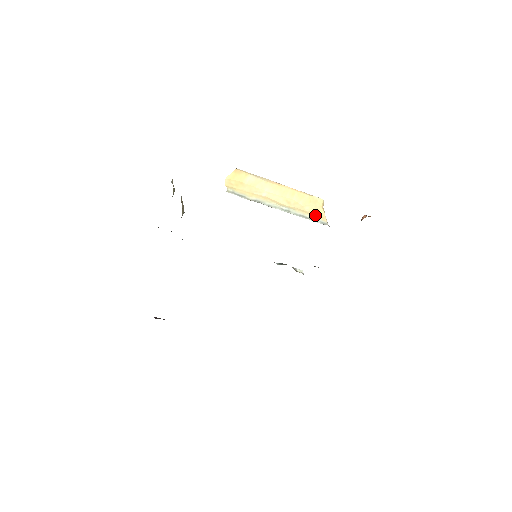
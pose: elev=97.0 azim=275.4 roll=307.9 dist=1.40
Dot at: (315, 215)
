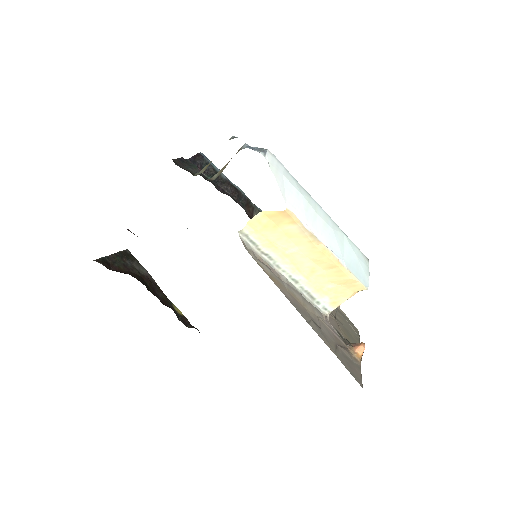
Dot at: (329, 297)
